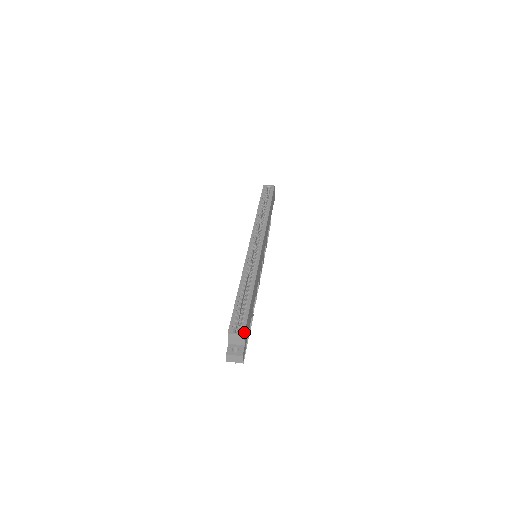
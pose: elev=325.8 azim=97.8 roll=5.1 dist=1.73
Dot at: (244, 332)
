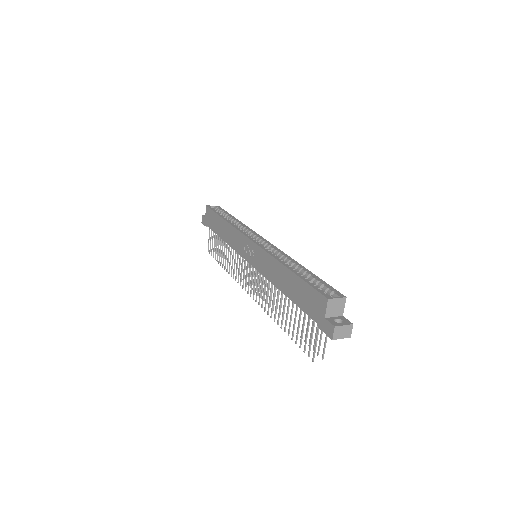
Dot at: (343, 295)
